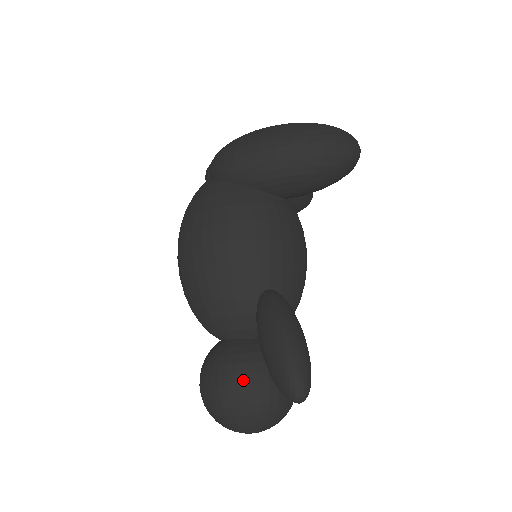
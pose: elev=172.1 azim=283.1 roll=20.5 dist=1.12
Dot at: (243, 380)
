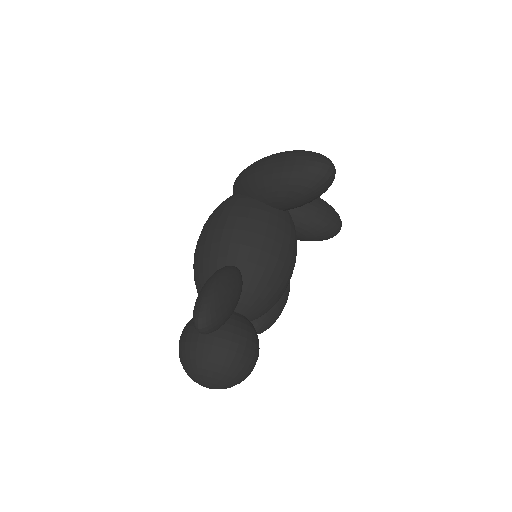
Dot at: occluded
